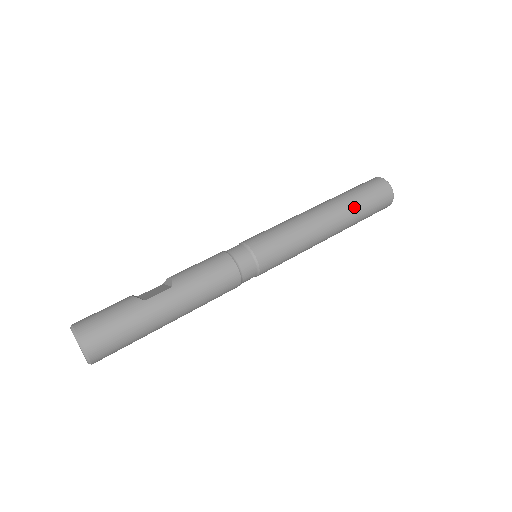
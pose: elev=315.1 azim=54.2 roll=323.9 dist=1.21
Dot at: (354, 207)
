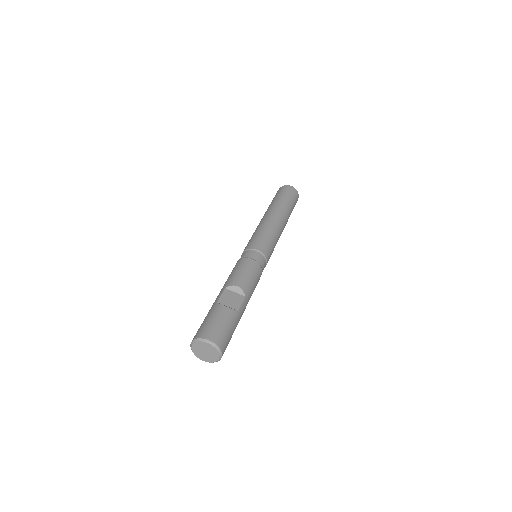
Dot at: occluded
